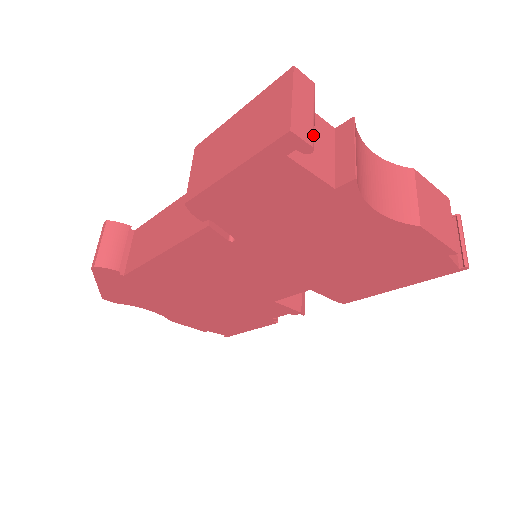
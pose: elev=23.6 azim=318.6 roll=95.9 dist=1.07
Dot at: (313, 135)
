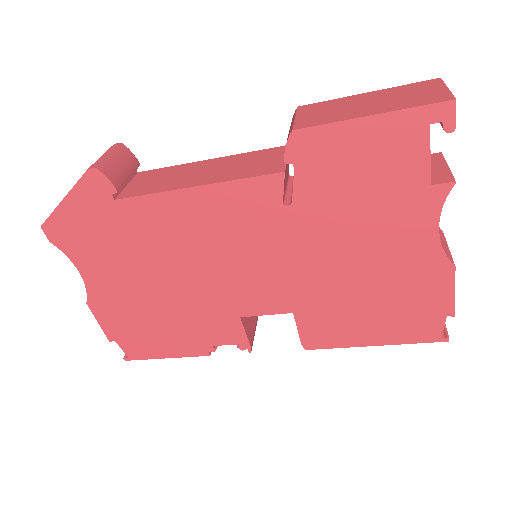
Dot at: occluded
